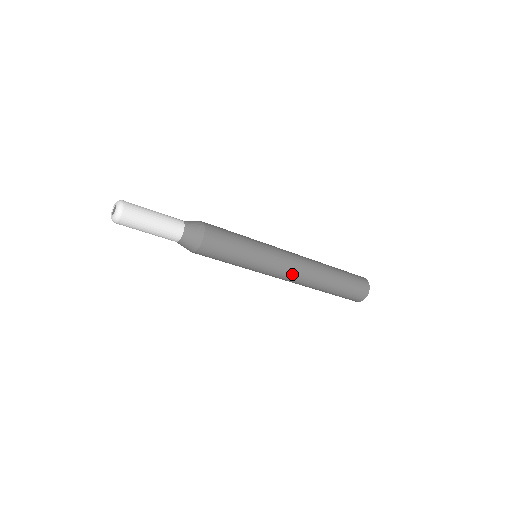
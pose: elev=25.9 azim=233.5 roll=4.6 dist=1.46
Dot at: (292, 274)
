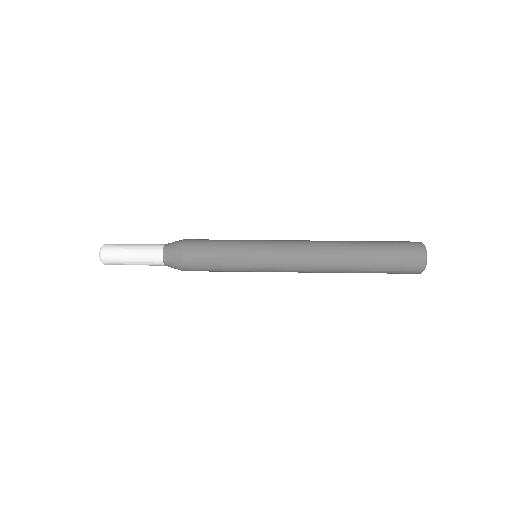
Dot at: (299, 272)
